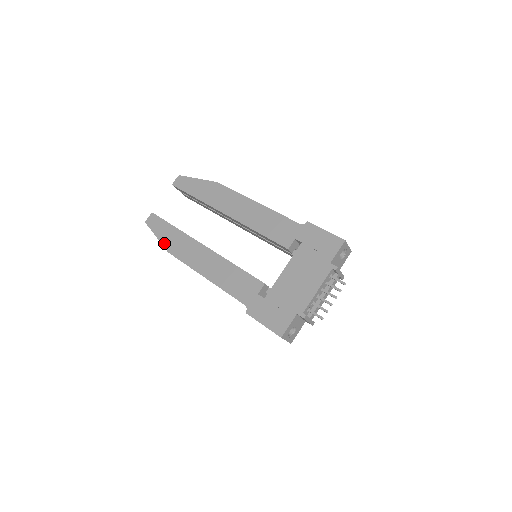
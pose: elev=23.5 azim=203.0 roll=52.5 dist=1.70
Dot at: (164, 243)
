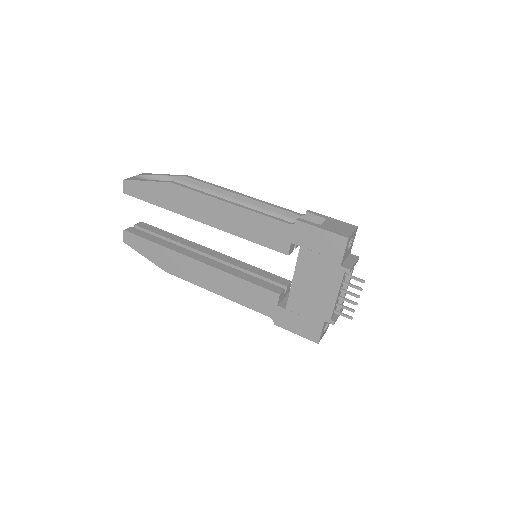
Dot at: (156, 263)
